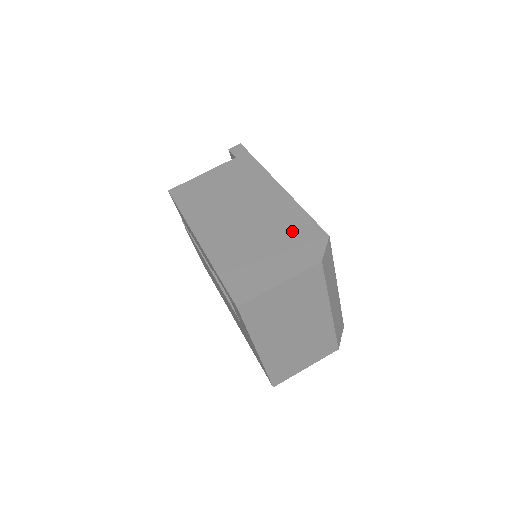
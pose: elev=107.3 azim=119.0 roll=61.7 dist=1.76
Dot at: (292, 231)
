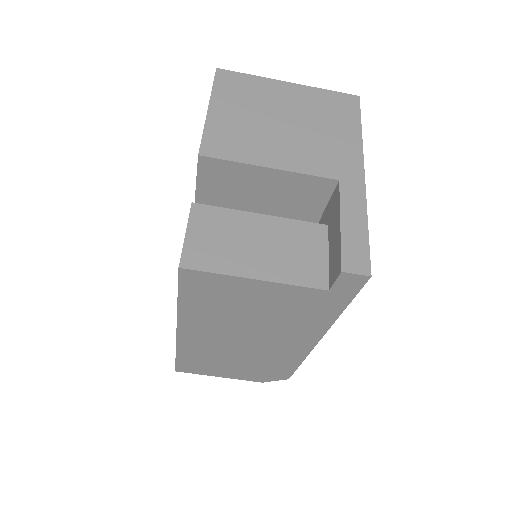
Dot at: (269, 367)
